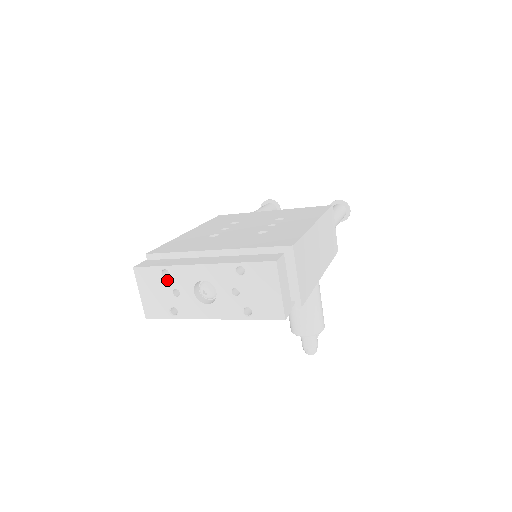
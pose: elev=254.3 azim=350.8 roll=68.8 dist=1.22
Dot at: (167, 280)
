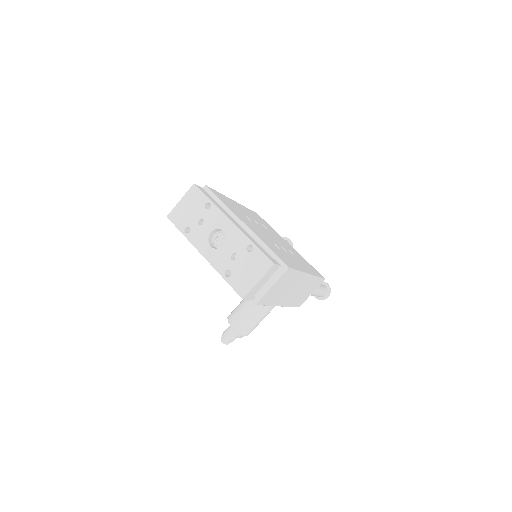
Dot at: (204, 210)
